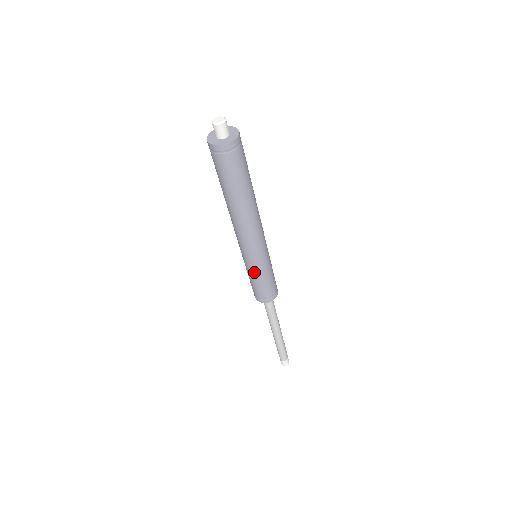
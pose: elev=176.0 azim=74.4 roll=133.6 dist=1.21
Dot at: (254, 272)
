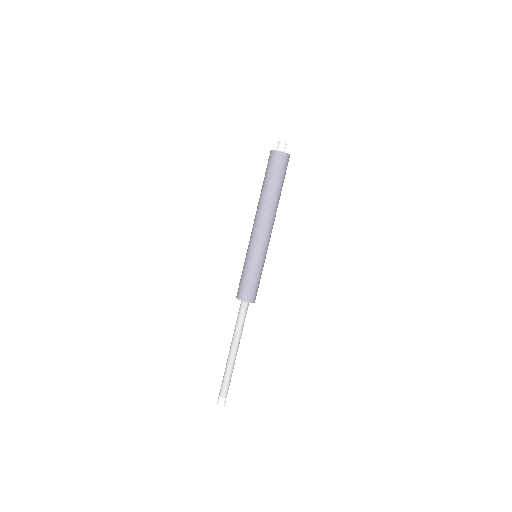
Dot at: (246, 261)
